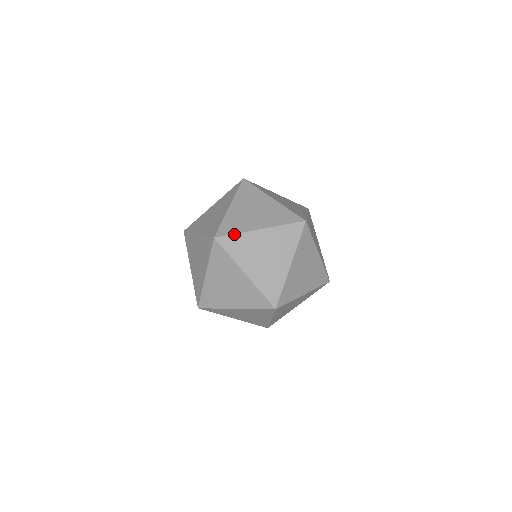
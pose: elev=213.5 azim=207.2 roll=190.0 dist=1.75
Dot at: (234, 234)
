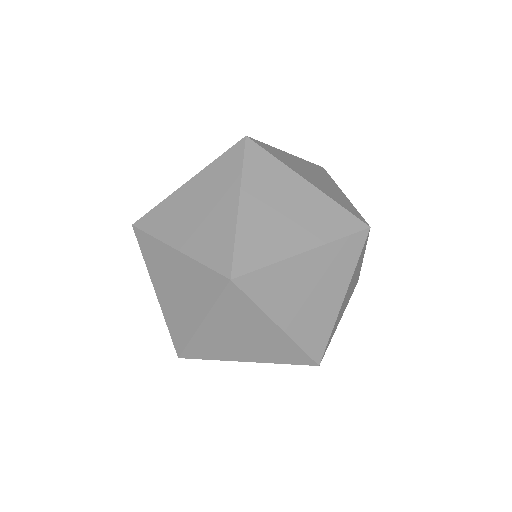
Dot at: (264, 268)
